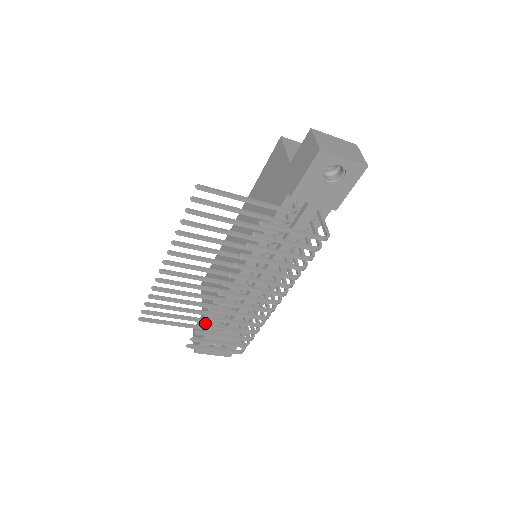
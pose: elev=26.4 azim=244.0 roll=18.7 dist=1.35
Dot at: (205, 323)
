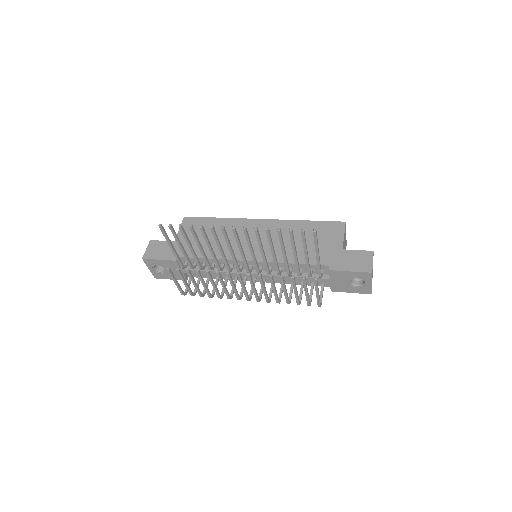
Dot at: occluded
